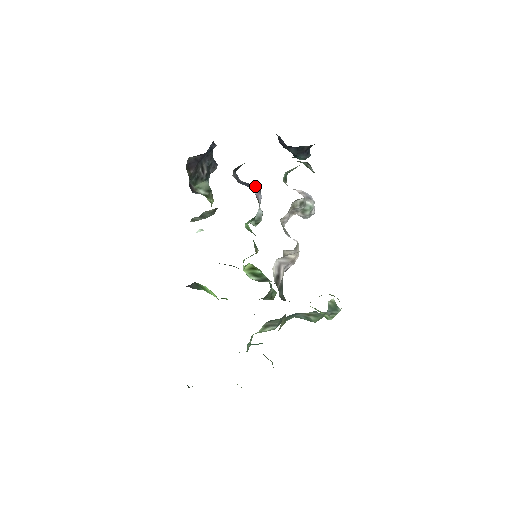
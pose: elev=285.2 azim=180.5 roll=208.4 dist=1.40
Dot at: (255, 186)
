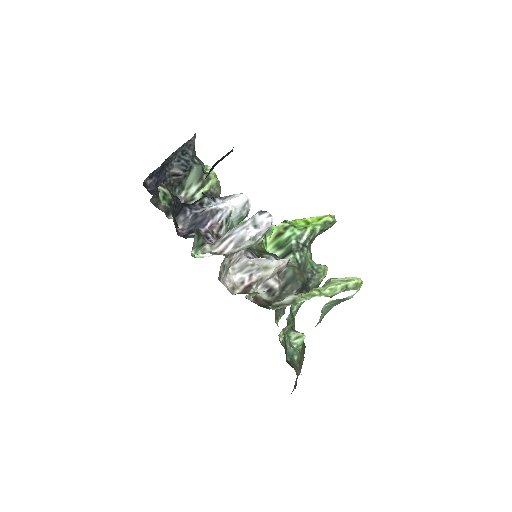
Dot at: (204, 217)
